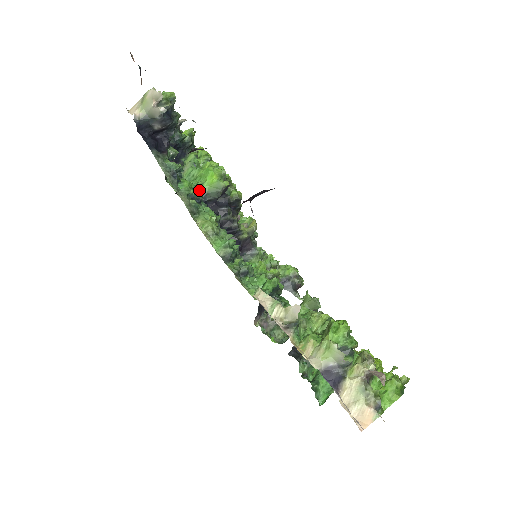
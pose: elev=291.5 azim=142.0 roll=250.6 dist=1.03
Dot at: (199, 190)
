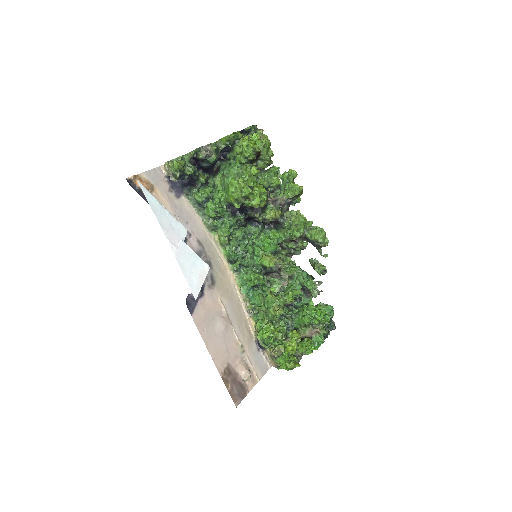
Dot at: (219, 212)
